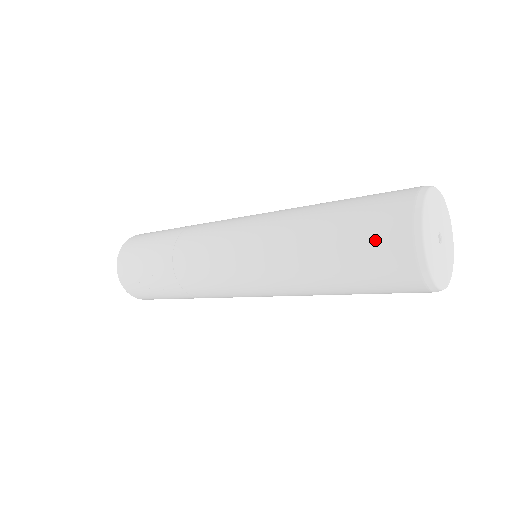
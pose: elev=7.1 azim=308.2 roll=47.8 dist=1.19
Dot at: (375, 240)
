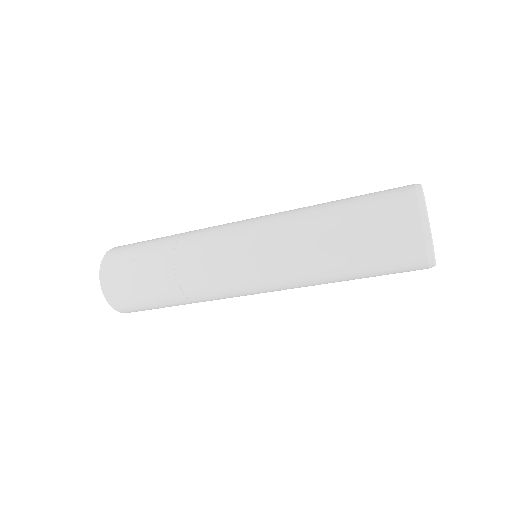
Dot at: (384, 191)
